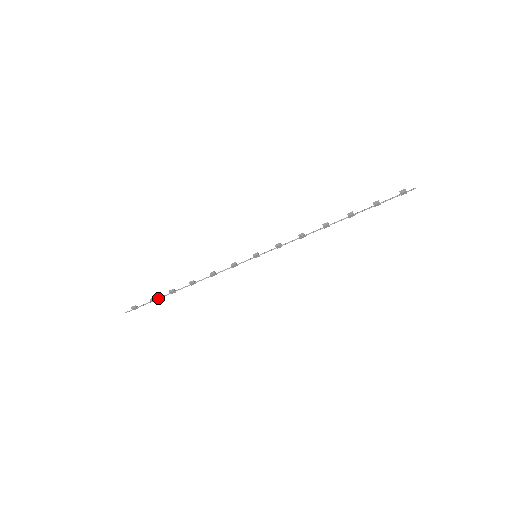
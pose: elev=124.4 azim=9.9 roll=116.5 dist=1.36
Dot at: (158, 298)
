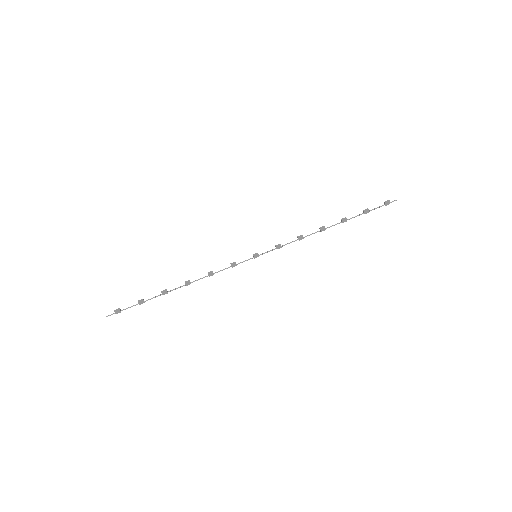
Dot at: occluded
